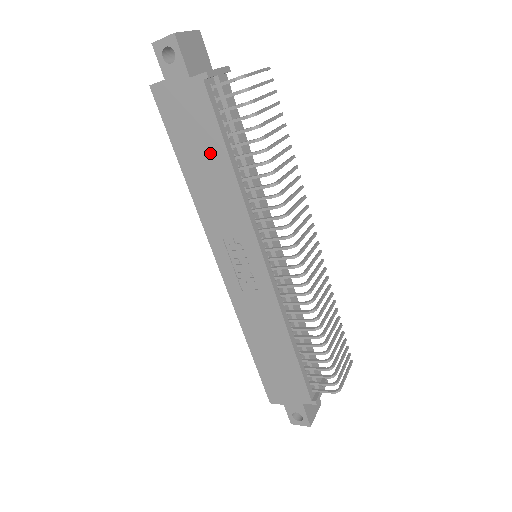
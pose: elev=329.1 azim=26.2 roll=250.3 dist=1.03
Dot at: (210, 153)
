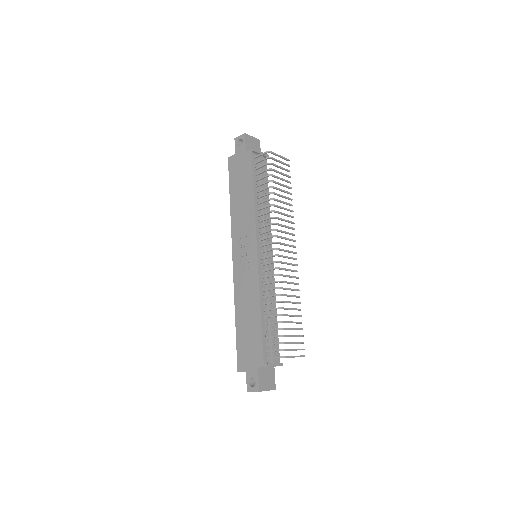
Dot at: (245, 188)
